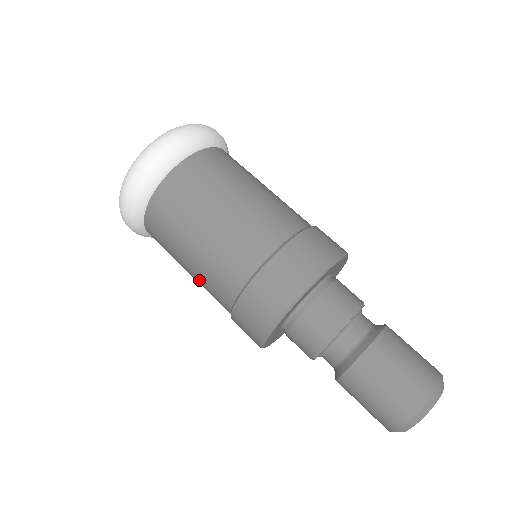
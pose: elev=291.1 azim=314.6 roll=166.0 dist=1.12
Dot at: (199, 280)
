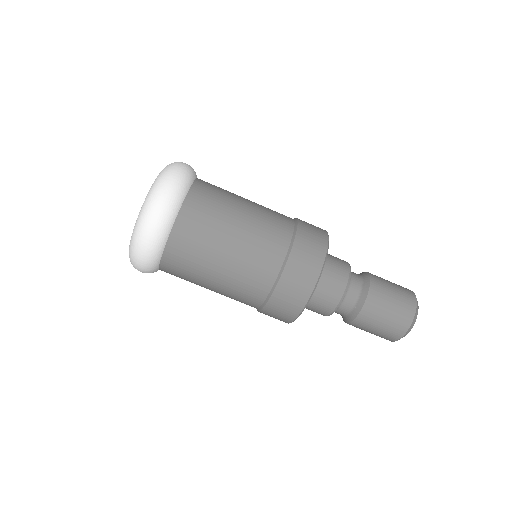
Dot at: occluded
